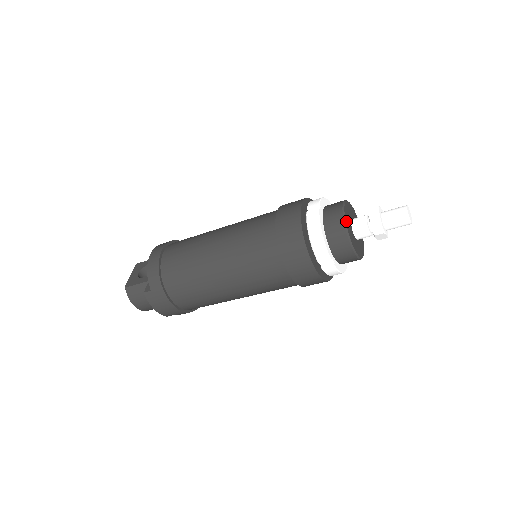
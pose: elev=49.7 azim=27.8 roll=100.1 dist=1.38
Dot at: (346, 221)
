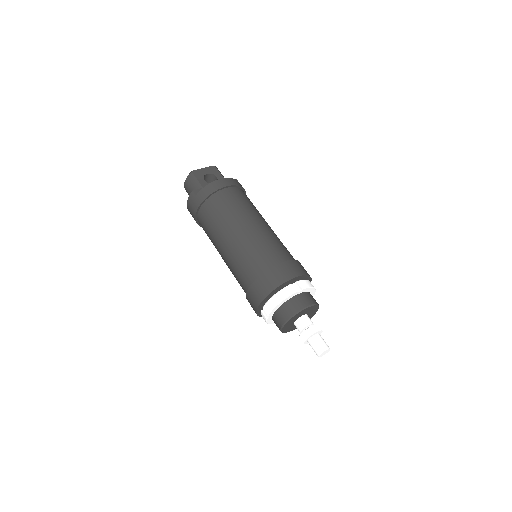
Dot at: (298, 314)
